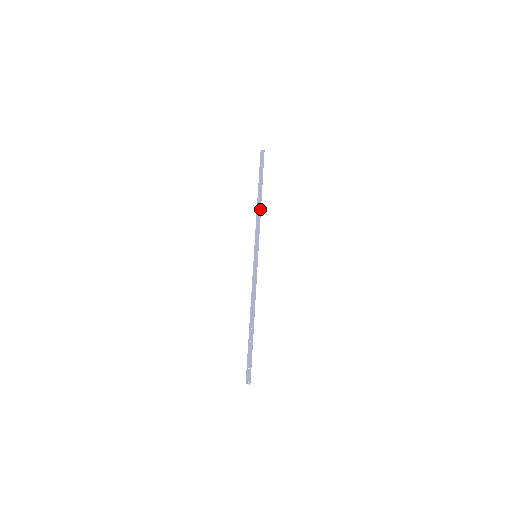
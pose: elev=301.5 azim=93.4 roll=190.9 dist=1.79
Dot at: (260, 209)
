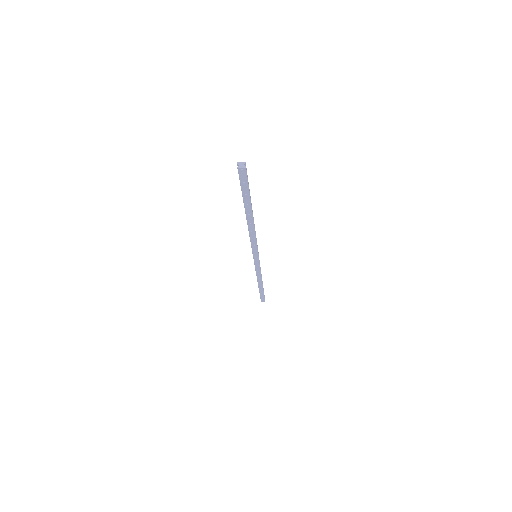
Dot at: (253, 230)
